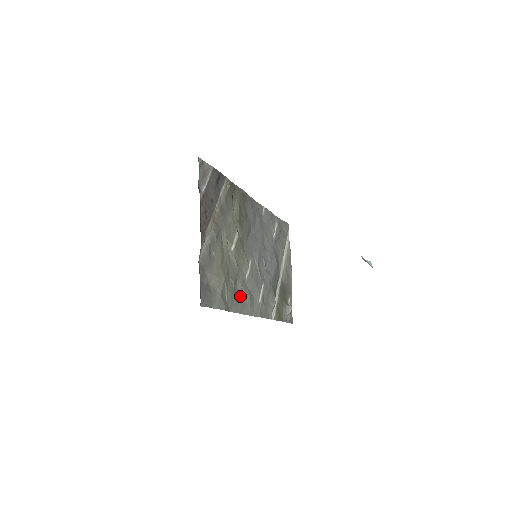
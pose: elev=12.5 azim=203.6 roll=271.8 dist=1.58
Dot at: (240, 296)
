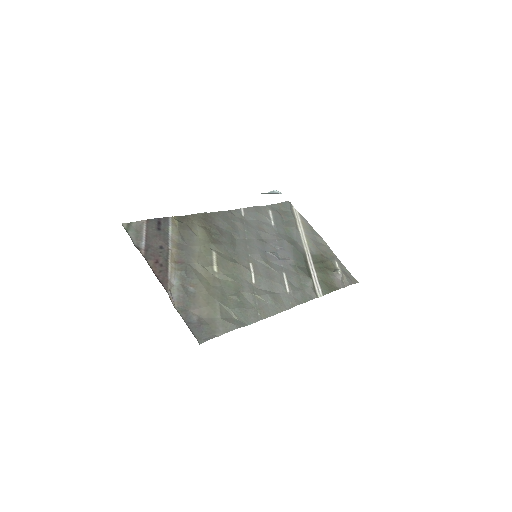
Dot at: (255, 303)
